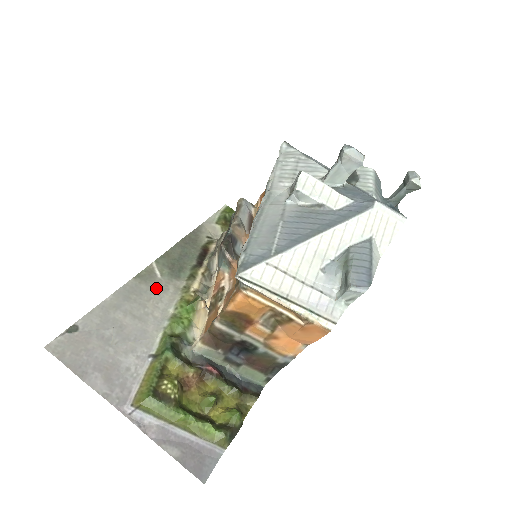
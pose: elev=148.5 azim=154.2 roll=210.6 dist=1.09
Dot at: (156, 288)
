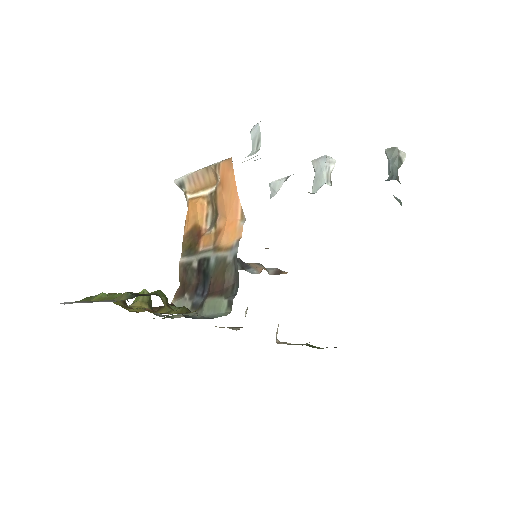
Dot at: occluded
